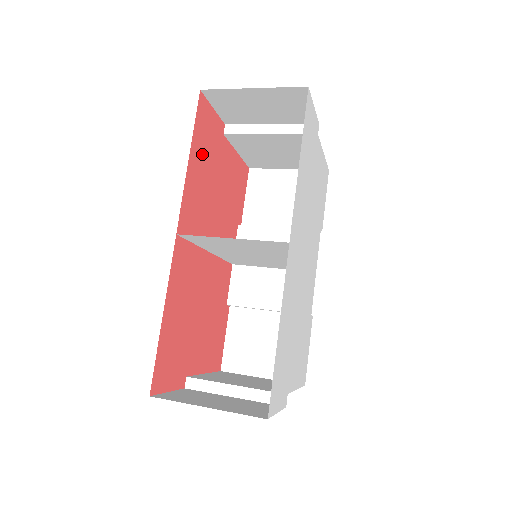
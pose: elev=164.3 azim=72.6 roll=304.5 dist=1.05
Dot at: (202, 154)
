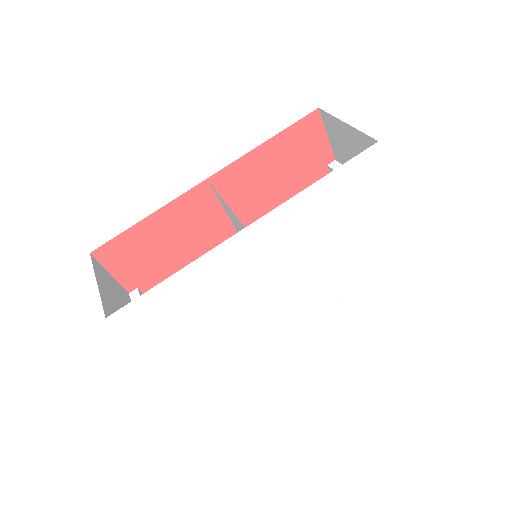
Dot at: (285, 154)
